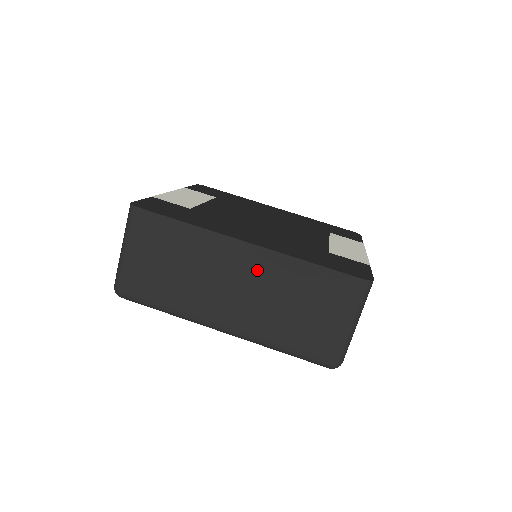
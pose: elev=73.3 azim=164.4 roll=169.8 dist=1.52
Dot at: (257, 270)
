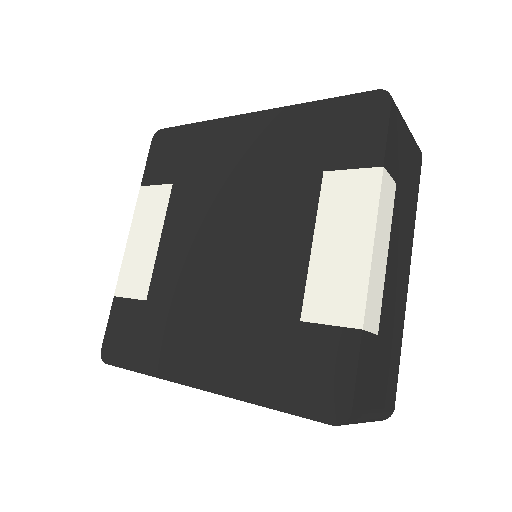
Dot at: occluded
